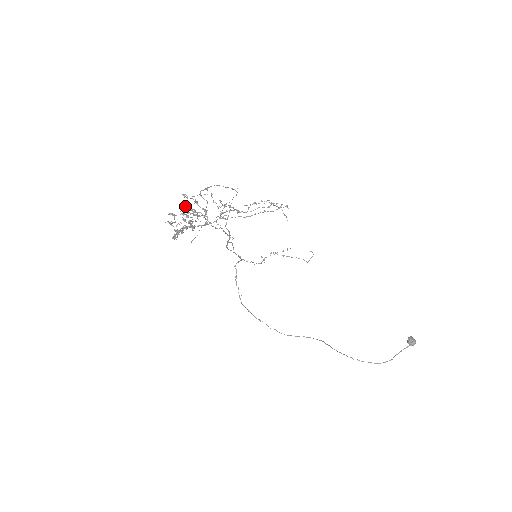
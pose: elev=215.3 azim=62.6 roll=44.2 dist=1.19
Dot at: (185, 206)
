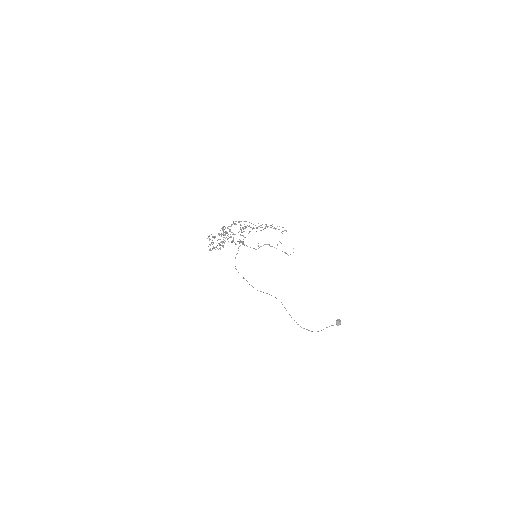
Dot at: (222, 229)
